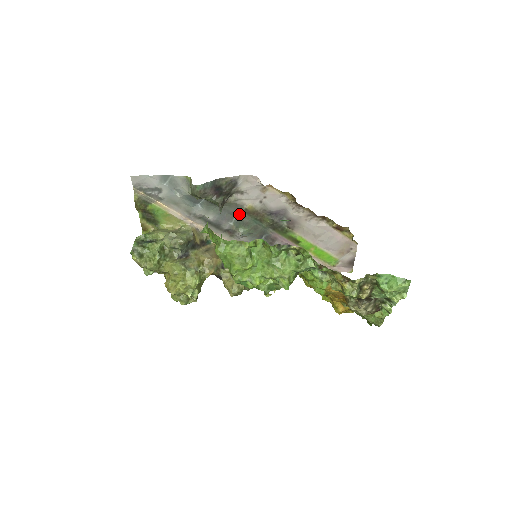
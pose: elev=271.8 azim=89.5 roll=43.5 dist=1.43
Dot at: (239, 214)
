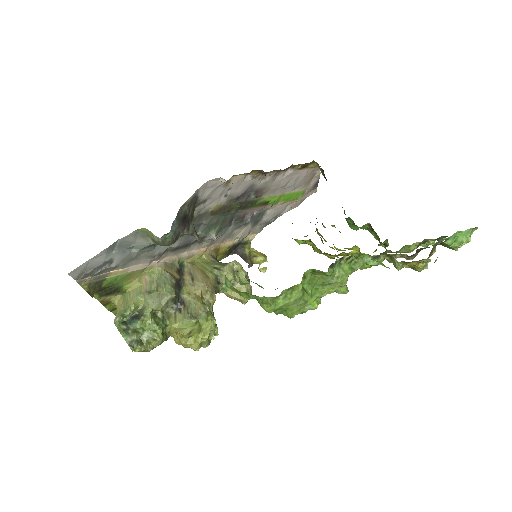
Dot at: (205, 220)
